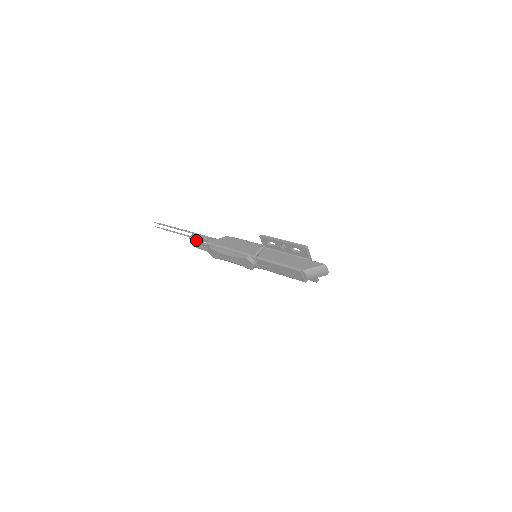
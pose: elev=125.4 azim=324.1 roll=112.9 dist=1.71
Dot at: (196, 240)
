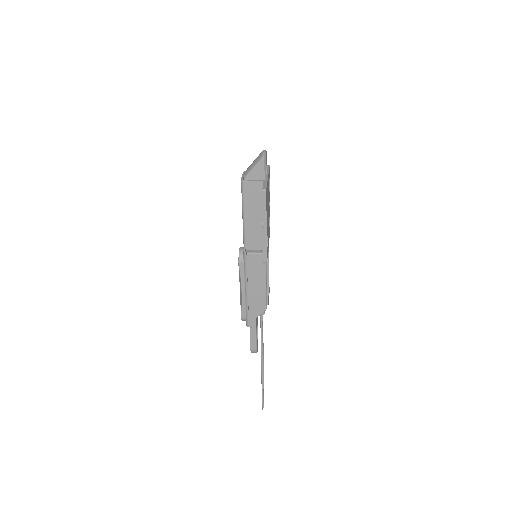
Dot at: occluded
